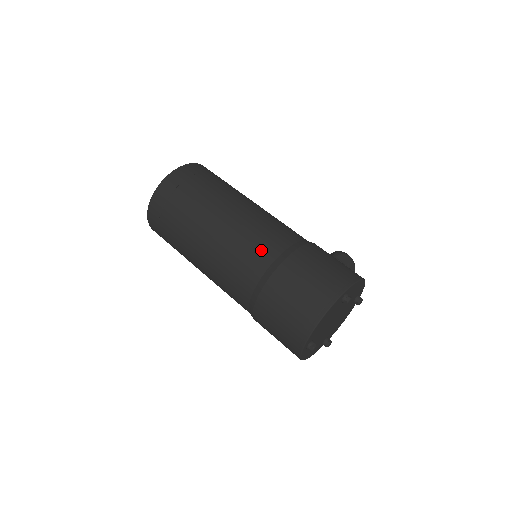
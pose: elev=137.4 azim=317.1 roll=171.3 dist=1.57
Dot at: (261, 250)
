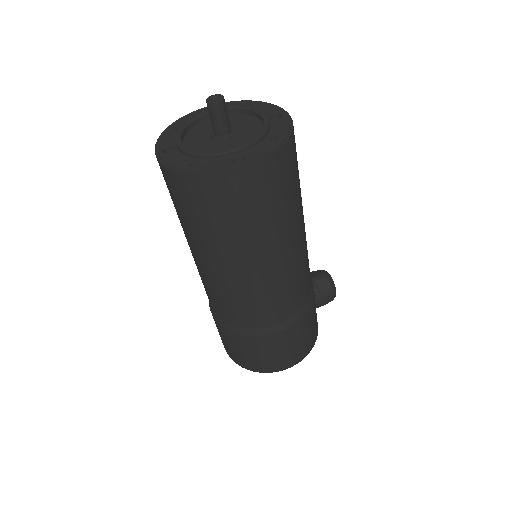
Dot at: (251, 317)
